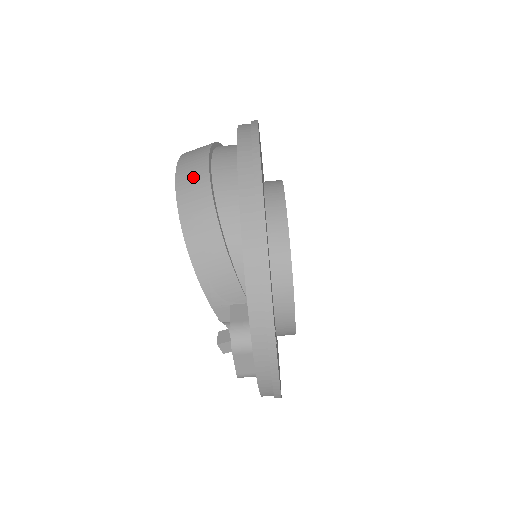
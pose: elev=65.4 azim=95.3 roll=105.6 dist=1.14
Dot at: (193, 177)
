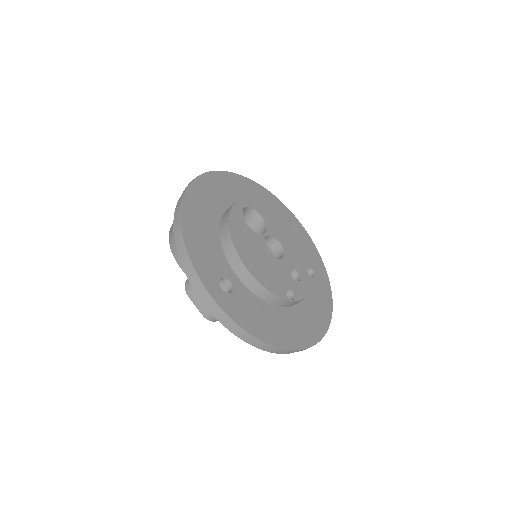
Dot at: occluded
